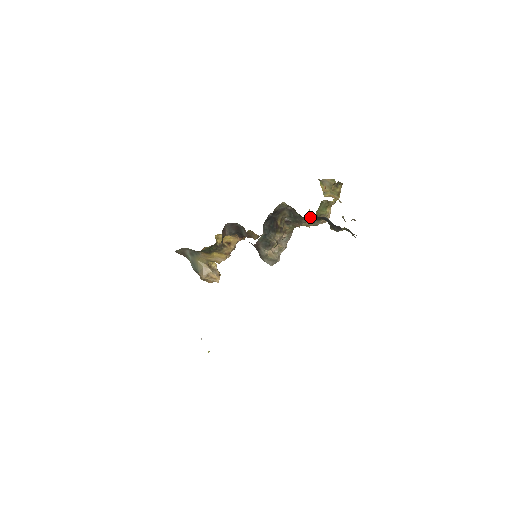
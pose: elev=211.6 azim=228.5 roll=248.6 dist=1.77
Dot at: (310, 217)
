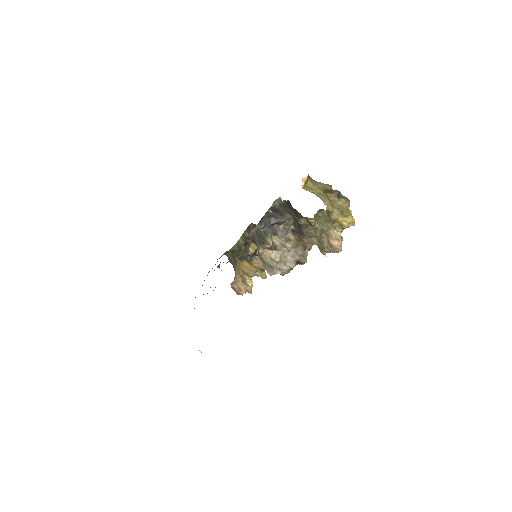
Dot at: (309, 227)
